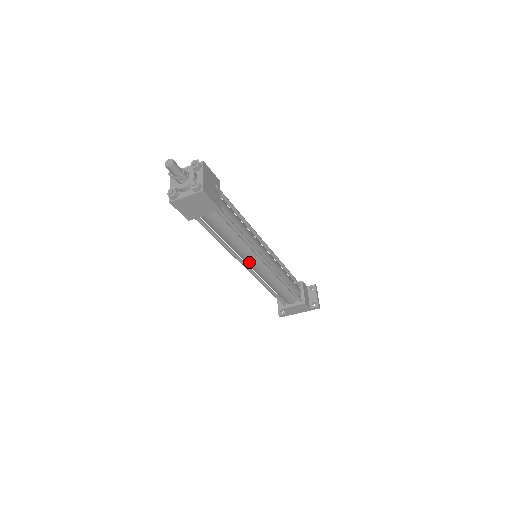
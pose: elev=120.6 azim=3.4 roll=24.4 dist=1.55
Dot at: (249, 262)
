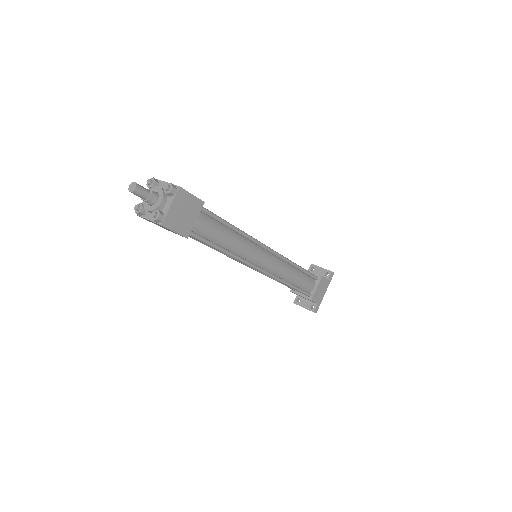
Dot at: (257, 260)
